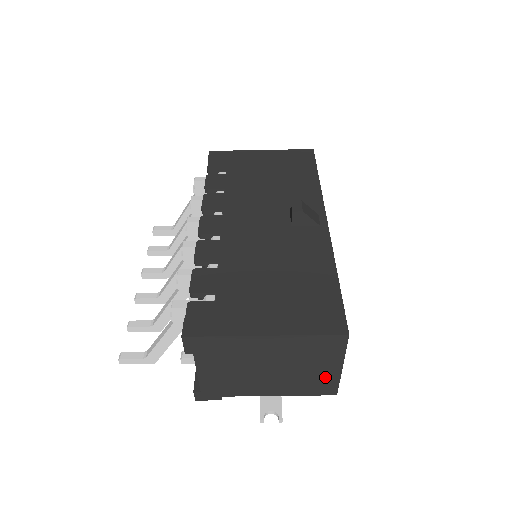
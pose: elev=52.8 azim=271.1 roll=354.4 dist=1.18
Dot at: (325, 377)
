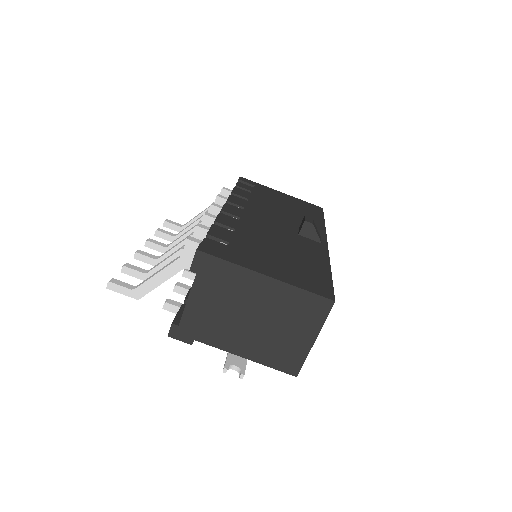
Dot at: (296, 348)
